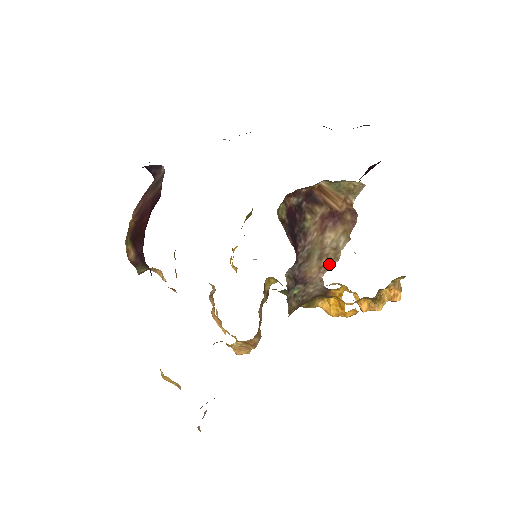
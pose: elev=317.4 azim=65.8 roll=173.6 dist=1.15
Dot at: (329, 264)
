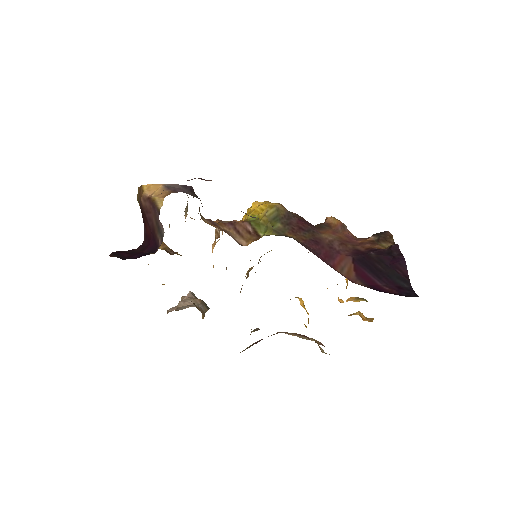
Dot at: occluded
